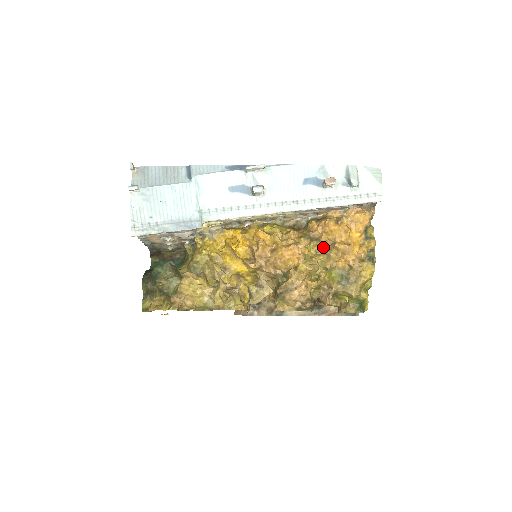
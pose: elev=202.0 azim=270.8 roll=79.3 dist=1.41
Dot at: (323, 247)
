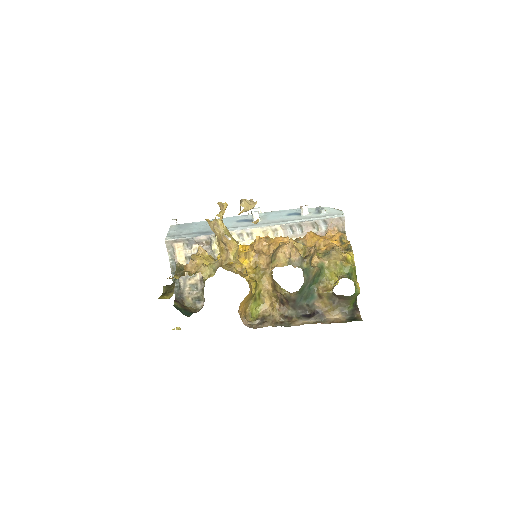
Dot at: occluded
